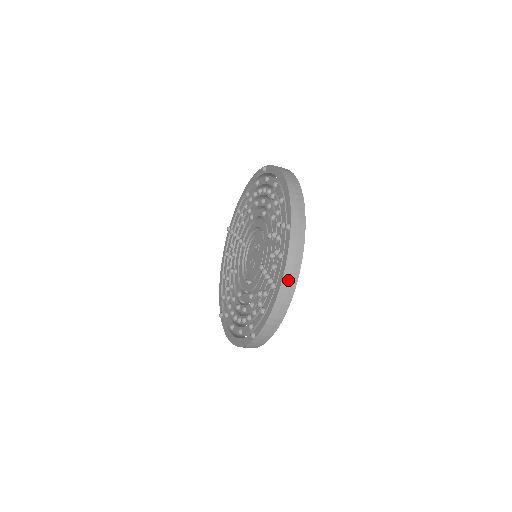
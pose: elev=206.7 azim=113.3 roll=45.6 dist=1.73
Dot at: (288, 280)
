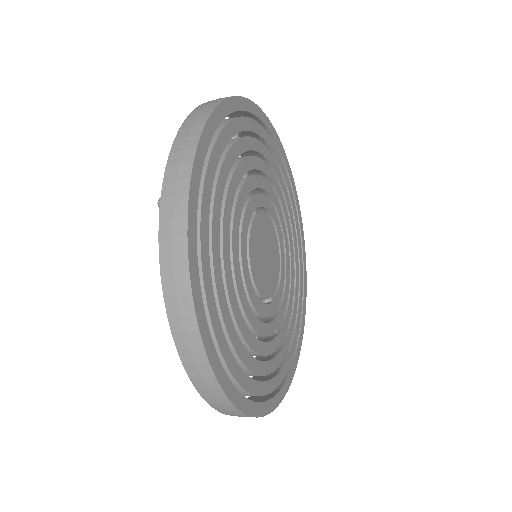
Dot at: (175, 305)
